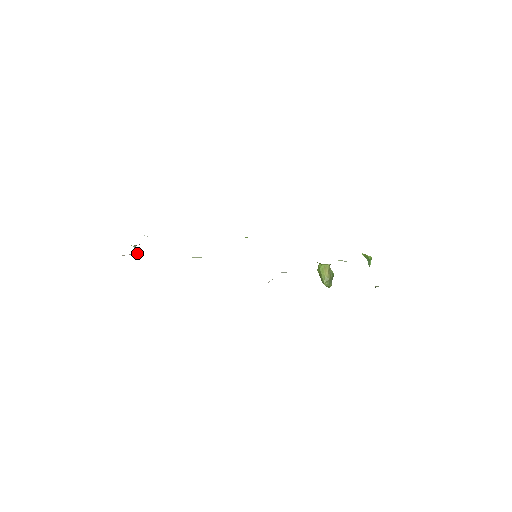
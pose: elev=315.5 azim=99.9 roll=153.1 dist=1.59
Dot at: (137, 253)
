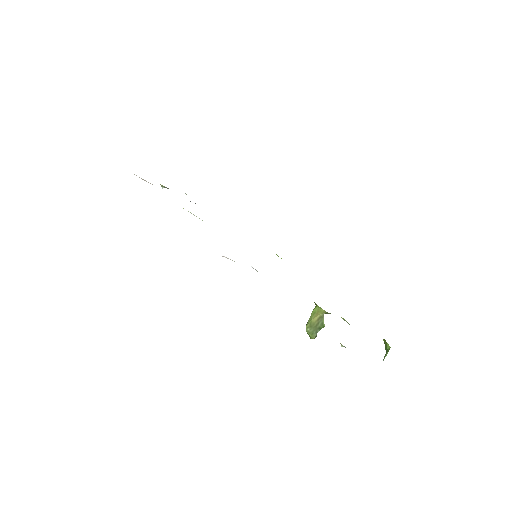
Dot at: (152, 184)
